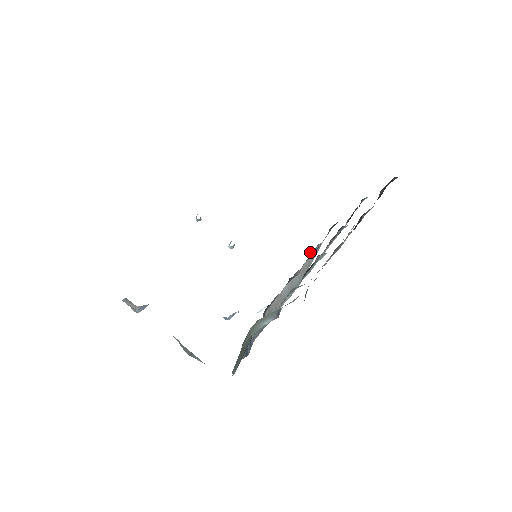
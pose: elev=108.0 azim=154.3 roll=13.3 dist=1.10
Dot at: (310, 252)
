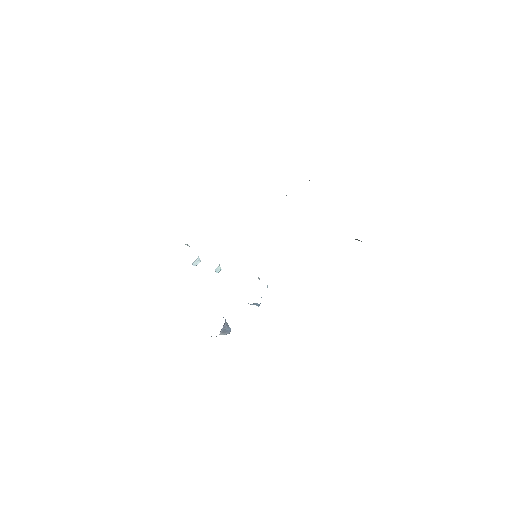
Dot at: occluded
